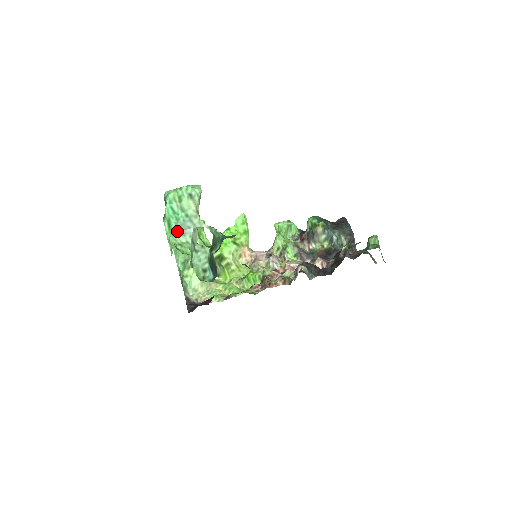
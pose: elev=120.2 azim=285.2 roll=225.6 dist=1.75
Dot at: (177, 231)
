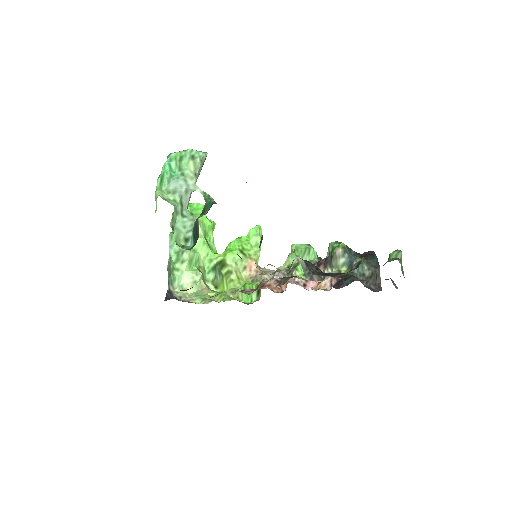
Dot at: (167, 187)
